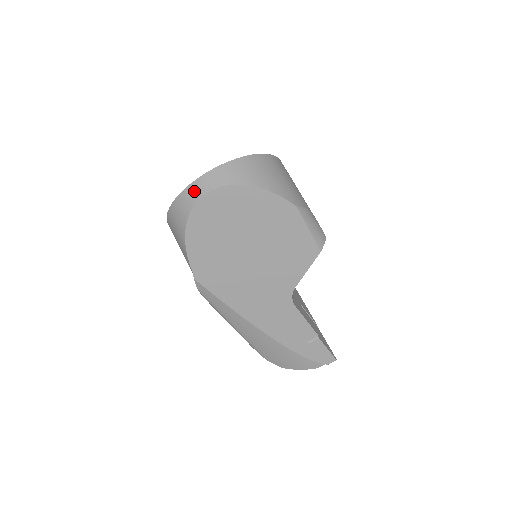
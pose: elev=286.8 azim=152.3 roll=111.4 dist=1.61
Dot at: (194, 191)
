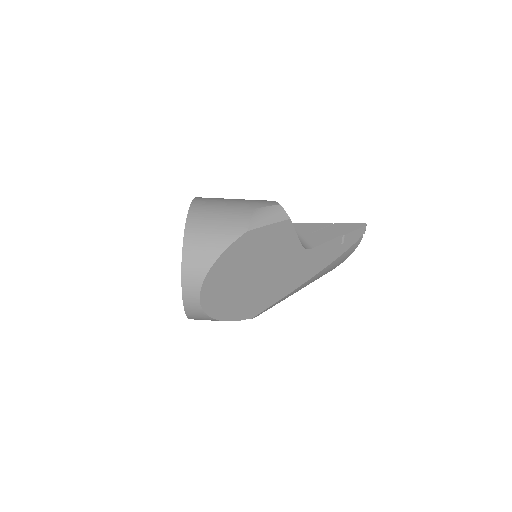
Dot at: (191, 306)
